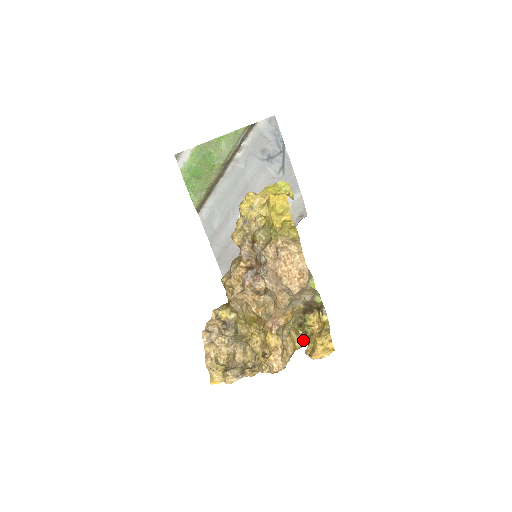
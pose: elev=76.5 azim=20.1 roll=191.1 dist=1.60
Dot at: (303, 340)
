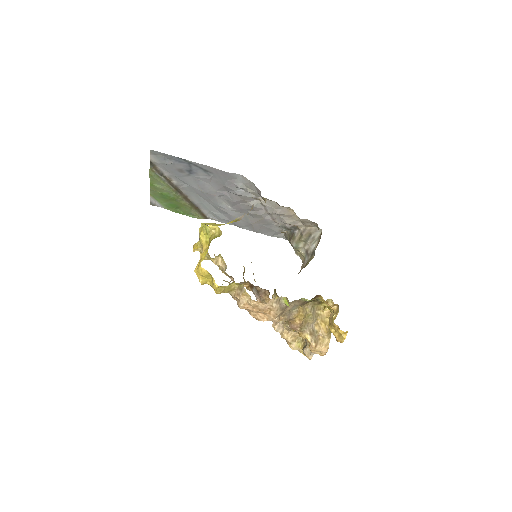
Dot at: (337, 305)
